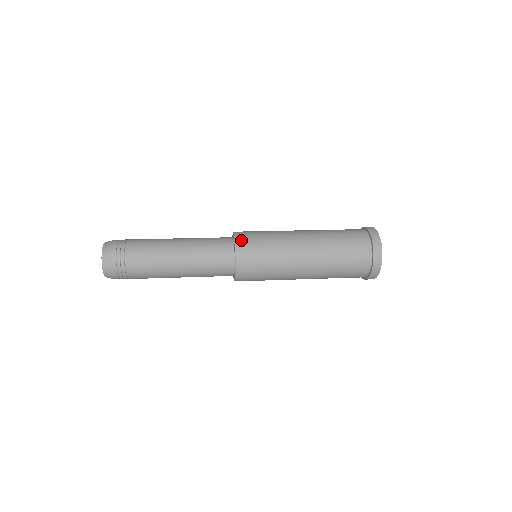
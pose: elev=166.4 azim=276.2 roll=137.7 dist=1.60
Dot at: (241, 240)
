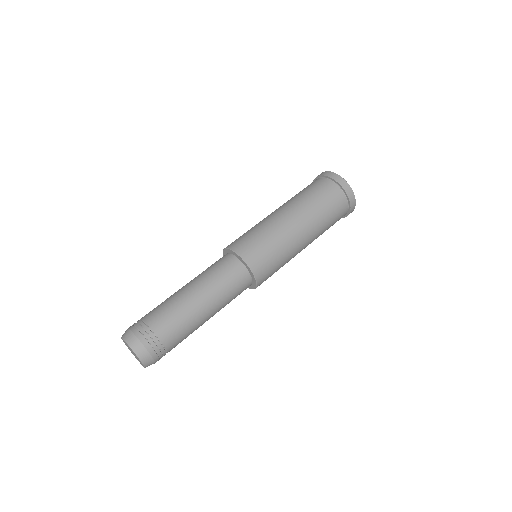
Dot at: (246, 254)
